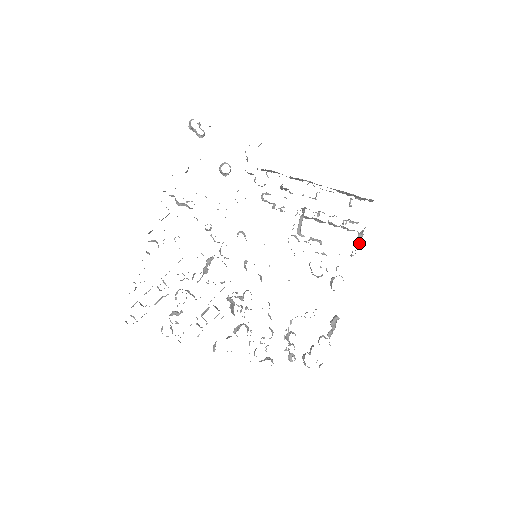
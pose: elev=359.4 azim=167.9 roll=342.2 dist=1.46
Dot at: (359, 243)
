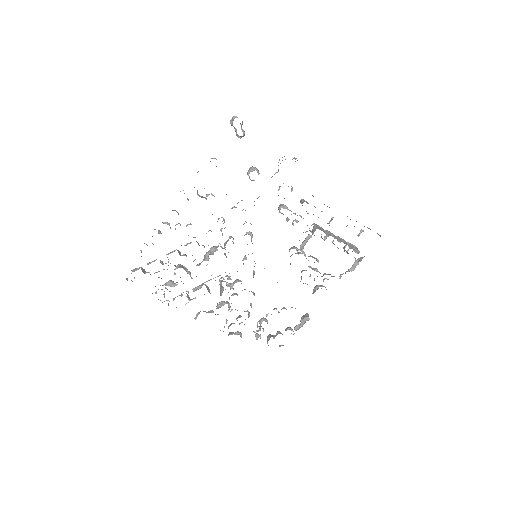
Dot at: (352, 269)
